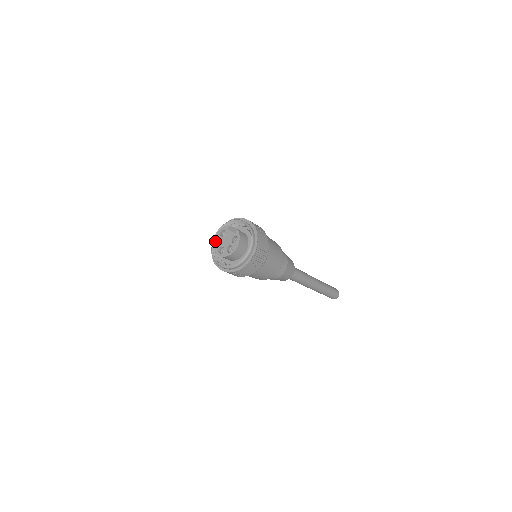
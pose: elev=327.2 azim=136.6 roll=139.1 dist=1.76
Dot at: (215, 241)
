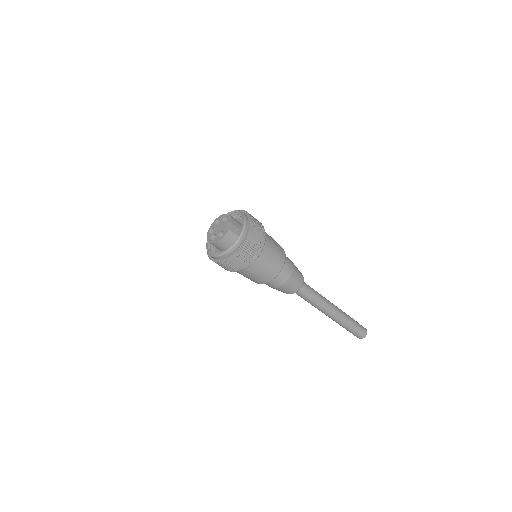
Dot at: (218, 219)
